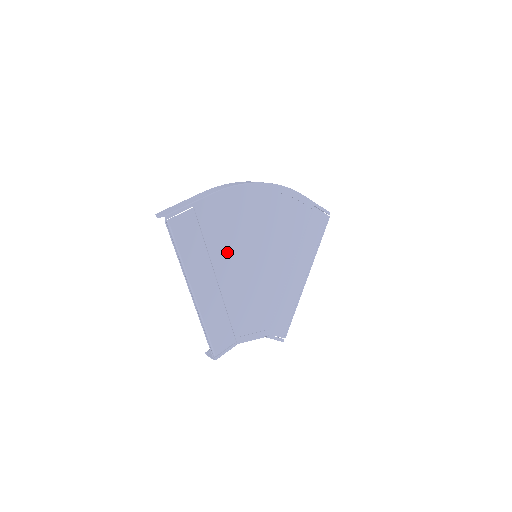
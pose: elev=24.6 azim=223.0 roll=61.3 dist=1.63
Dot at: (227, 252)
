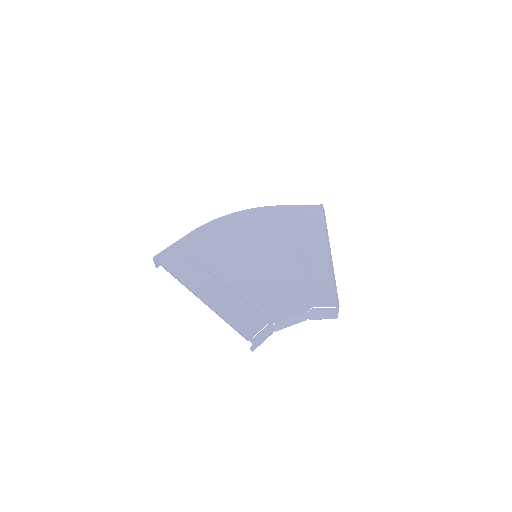
Dot at: (221, 261)
